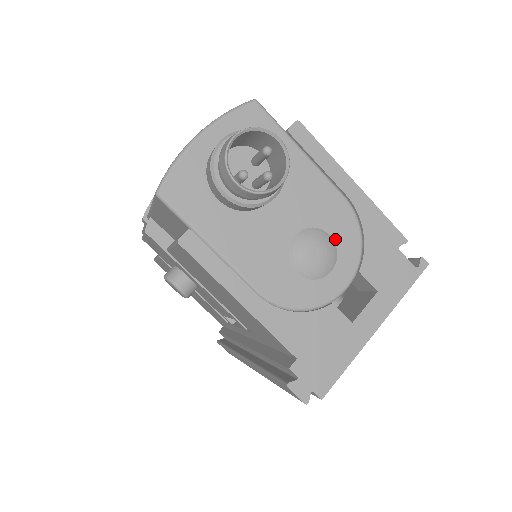
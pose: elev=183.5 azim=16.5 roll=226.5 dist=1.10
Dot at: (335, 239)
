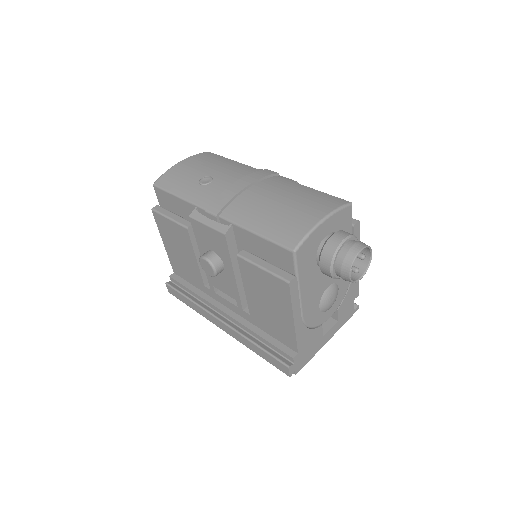
Dot at: (339, 291)
